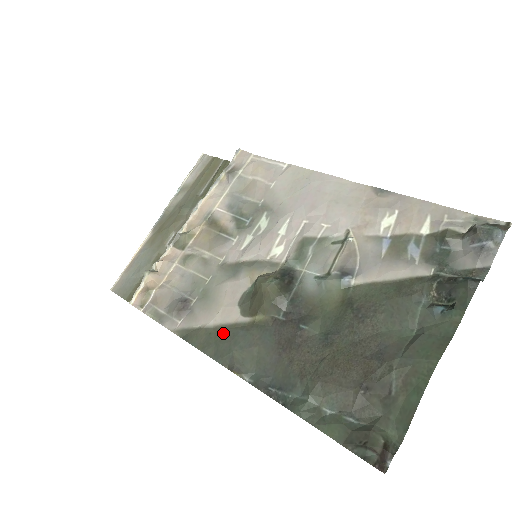
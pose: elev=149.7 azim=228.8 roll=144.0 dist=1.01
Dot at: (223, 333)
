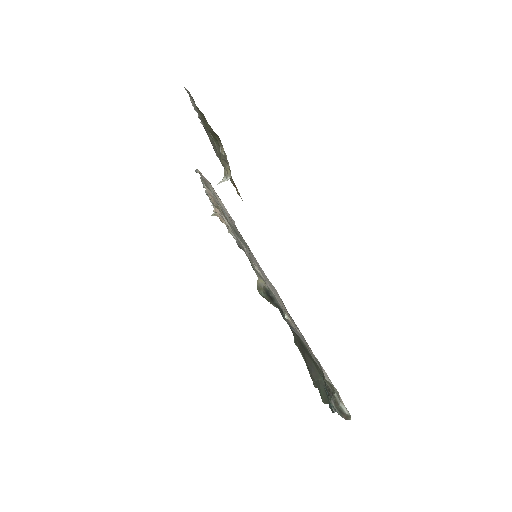
Dot at: occluded
